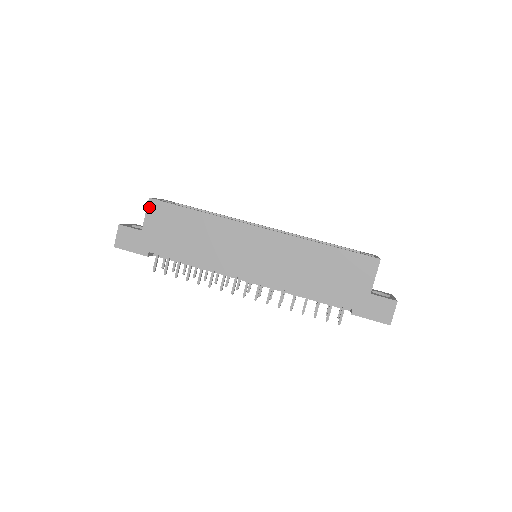
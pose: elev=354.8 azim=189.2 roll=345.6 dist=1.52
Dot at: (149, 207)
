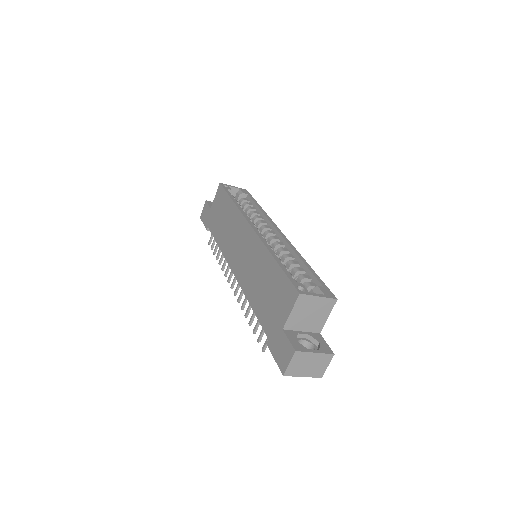
Dot at: (218, 190)
